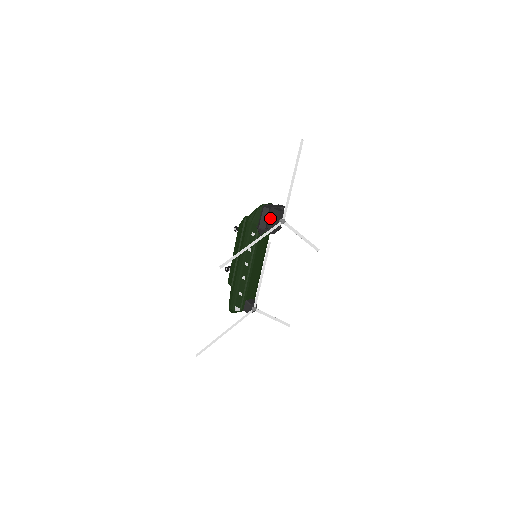
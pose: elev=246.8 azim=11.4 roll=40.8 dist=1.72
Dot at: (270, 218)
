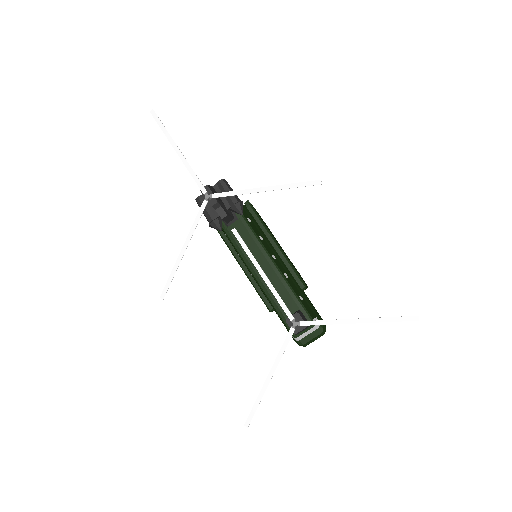
Dot at: occluded
